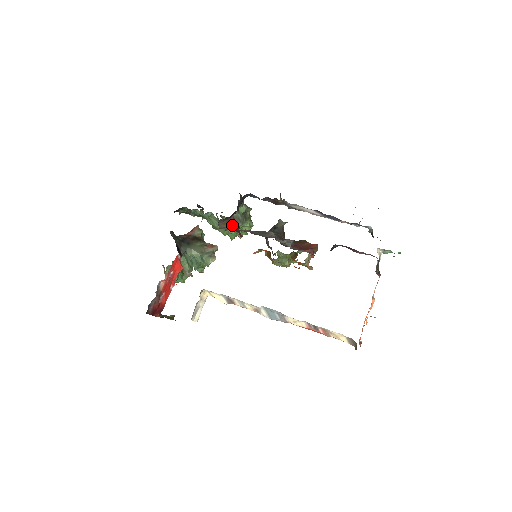
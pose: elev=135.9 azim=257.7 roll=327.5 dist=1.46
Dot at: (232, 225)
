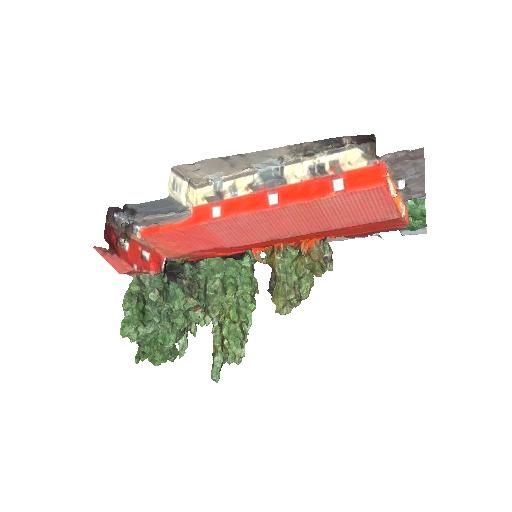
Dot at: occluded
